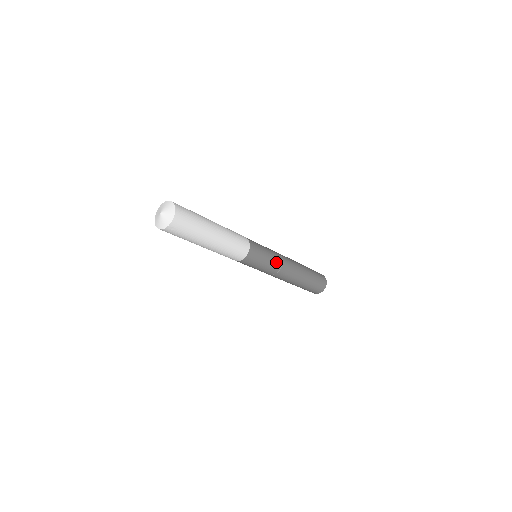
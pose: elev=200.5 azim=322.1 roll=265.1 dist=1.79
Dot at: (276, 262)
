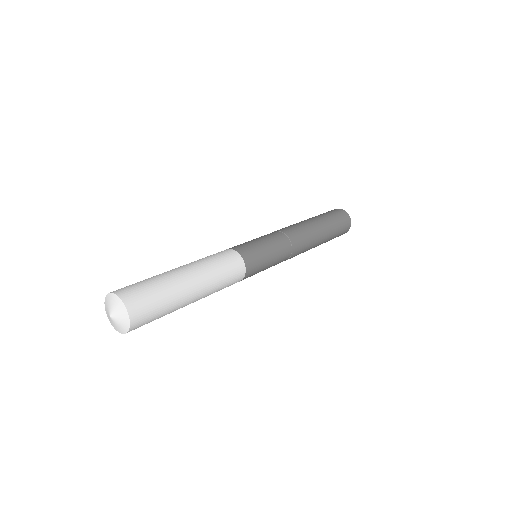
Dot at: (284, 254)
